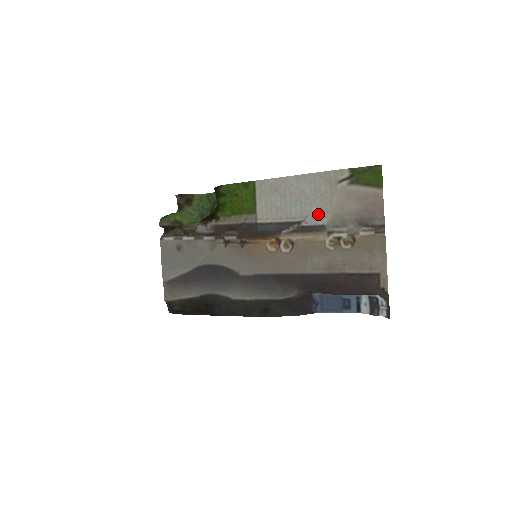
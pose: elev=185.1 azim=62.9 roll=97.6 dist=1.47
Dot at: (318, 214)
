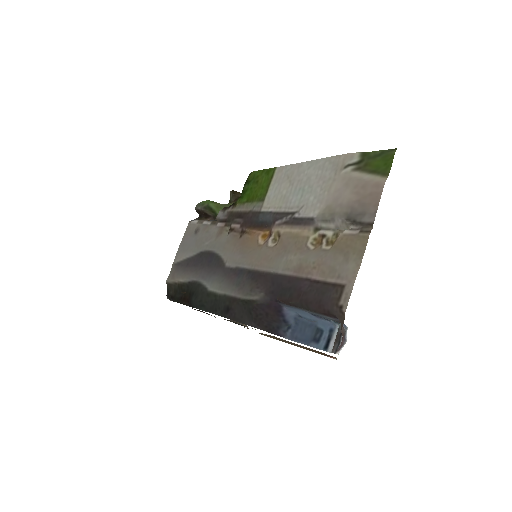
Dot at: (313, 204)
